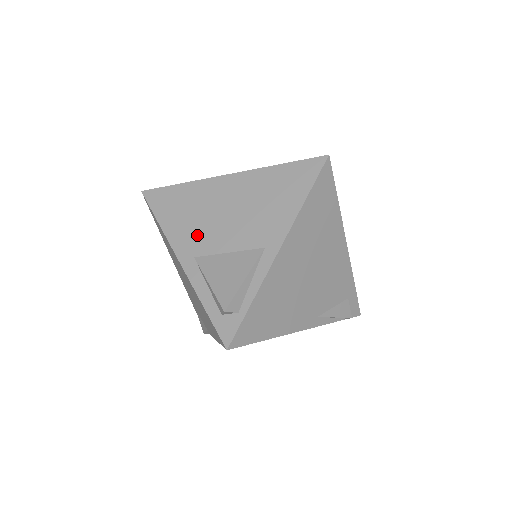
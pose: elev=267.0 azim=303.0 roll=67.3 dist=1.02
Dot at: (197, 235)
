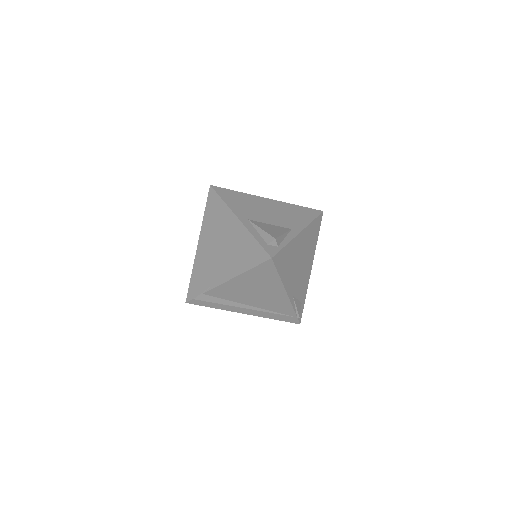
Dot at: (249, 212)
